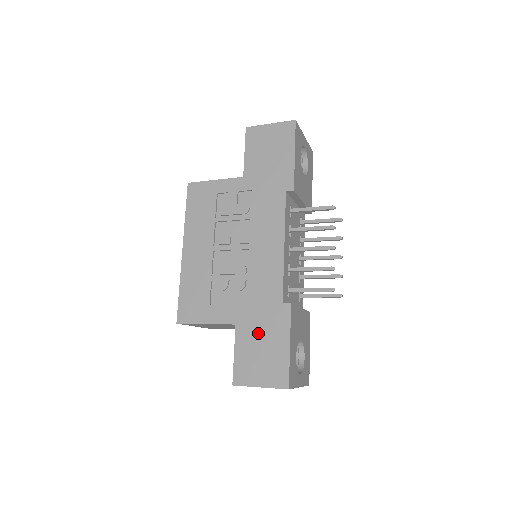
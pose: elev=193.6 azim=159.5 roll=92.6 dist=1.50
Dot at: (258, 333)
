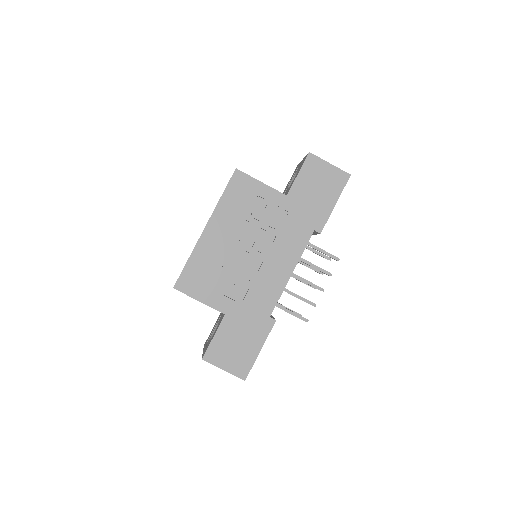
Dot at: (240, 330)
